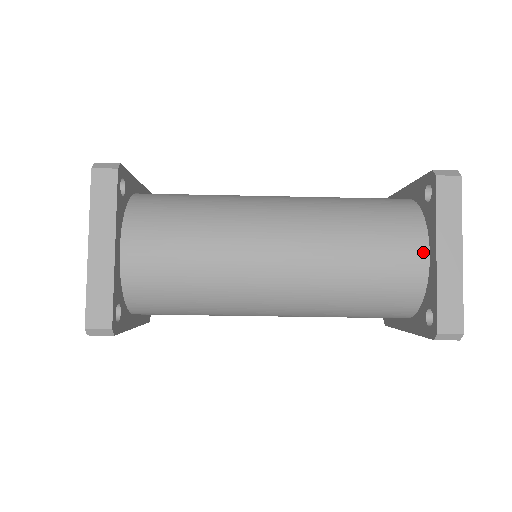
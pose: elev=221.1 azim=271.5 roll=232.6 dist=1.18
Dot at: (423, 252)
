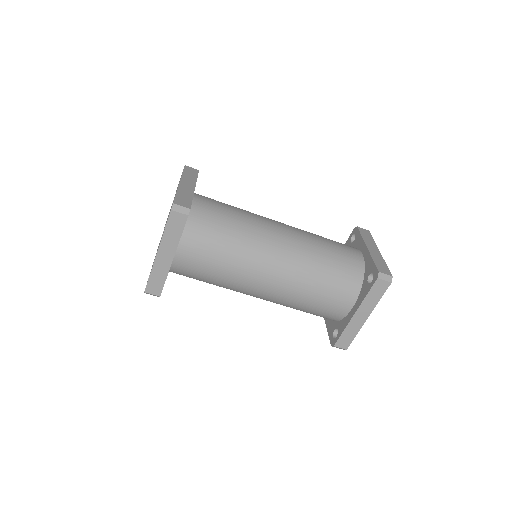
Dot at: (350, 306)
